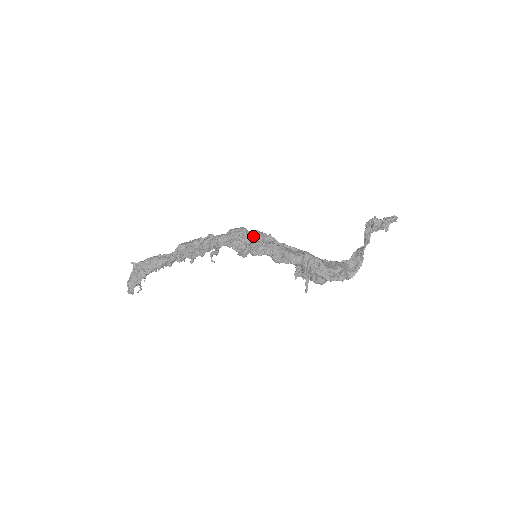
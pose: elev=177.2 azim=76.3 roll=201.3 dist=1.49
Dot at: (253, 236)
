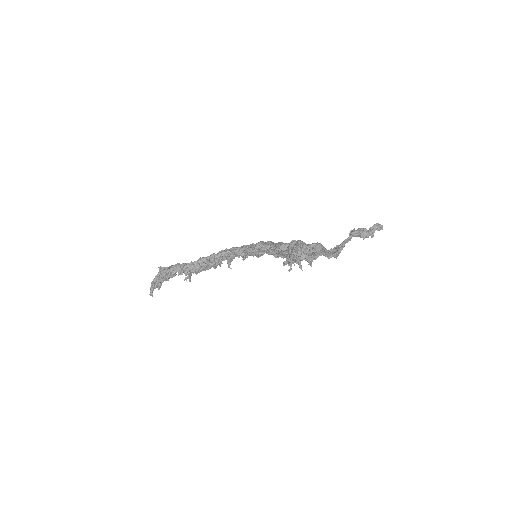
Dot at: occluded
